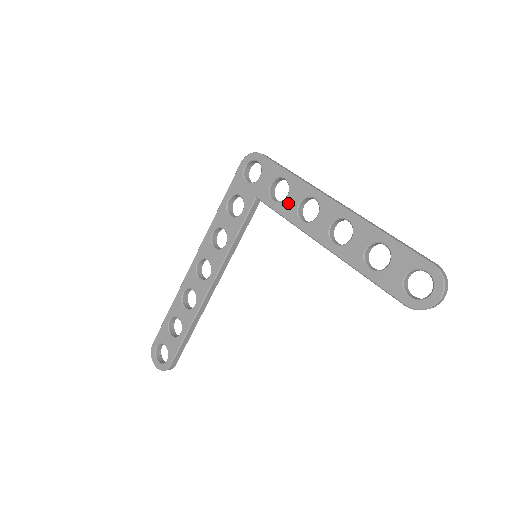
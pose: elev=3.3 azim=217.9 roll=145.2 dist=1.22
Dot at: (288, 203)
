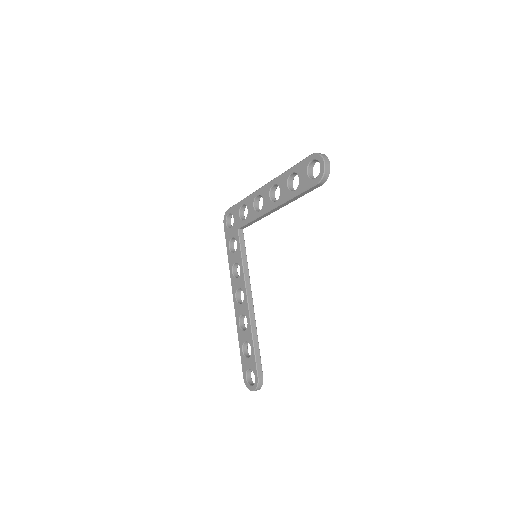
Dot at: (250, 212)
